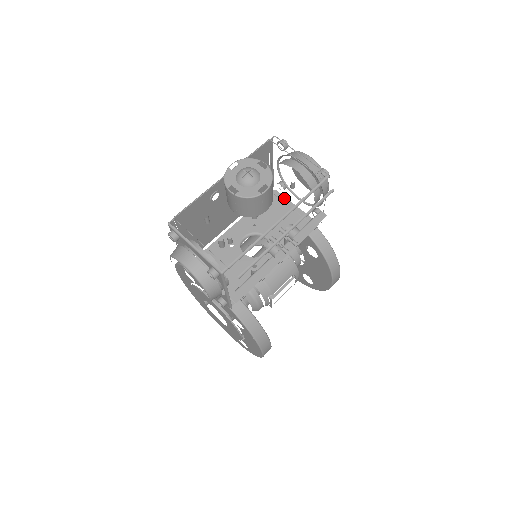
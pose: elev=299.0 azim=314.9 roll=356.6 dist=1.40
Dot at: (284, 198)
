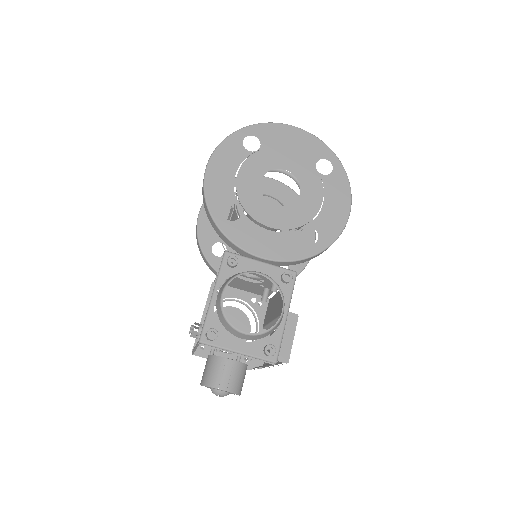
Dot at: (243, 257)
